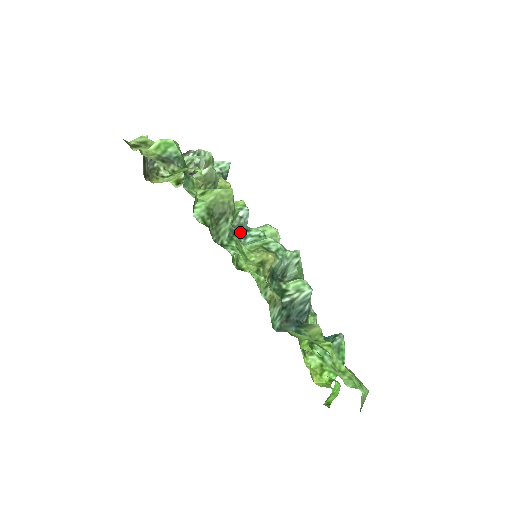
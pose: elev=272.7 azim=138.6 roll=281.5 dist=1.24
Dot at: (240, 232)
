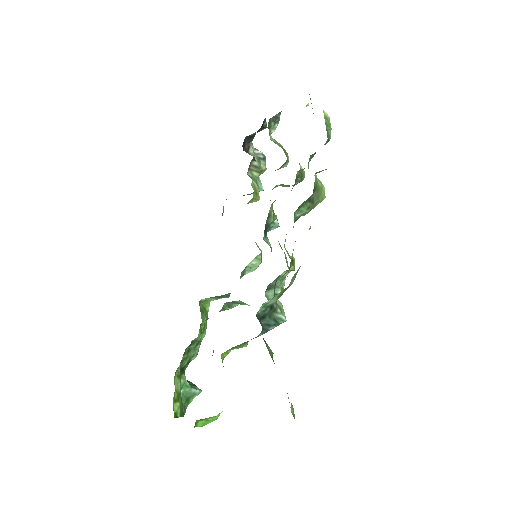
Dot at: (266, 229)
